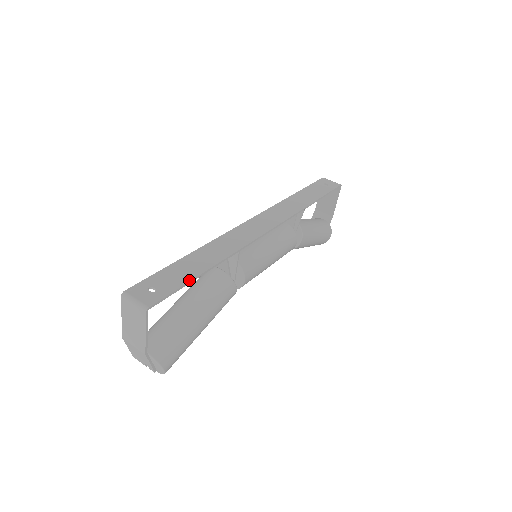
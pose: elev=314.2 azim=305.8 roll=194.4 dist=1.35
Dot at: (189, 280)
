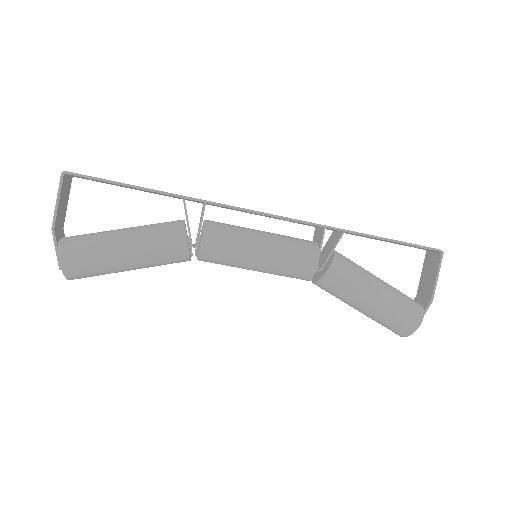
Dot at: (124, 183)
